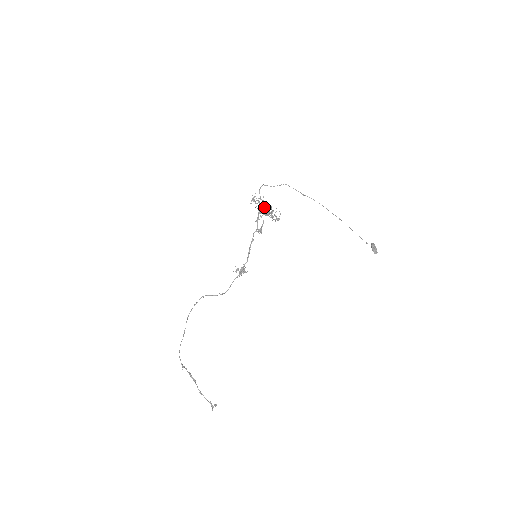
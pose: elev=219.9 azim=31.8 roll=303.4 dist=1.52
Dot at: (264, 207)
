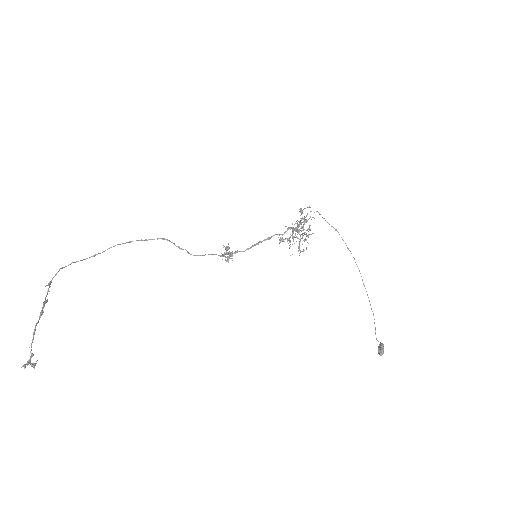
Dot at: (300, 228)
